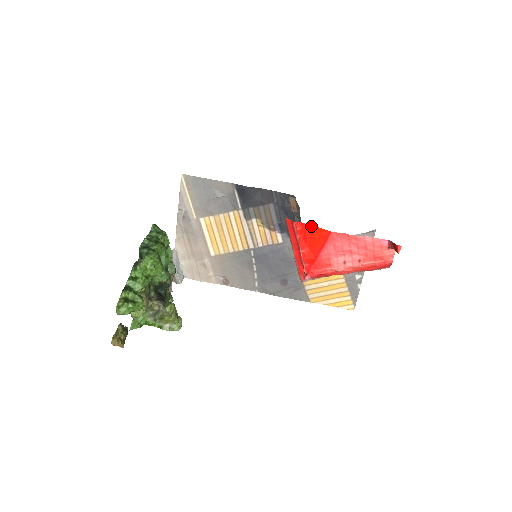
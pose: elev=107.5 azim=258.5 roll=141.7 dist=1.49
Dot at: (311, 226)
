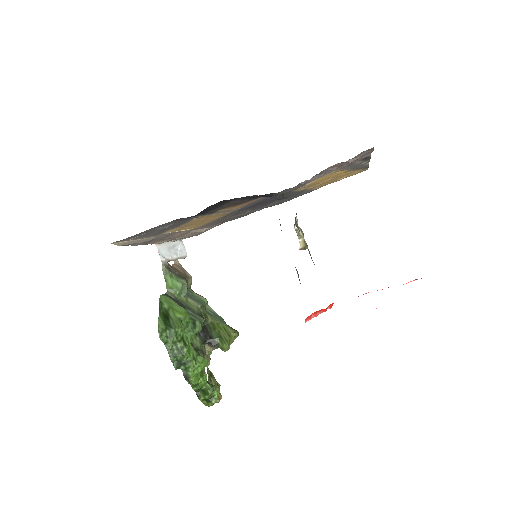
Dot at: occluded
